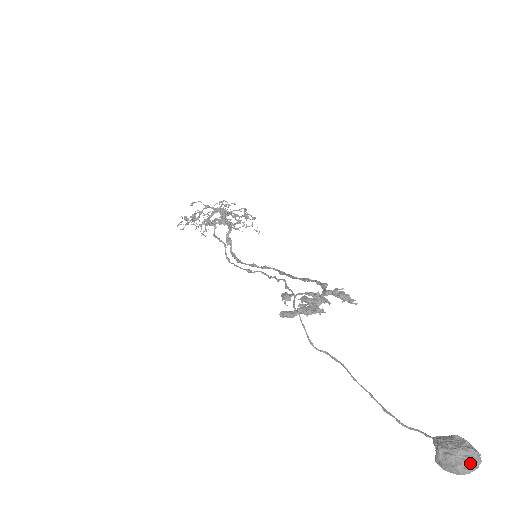
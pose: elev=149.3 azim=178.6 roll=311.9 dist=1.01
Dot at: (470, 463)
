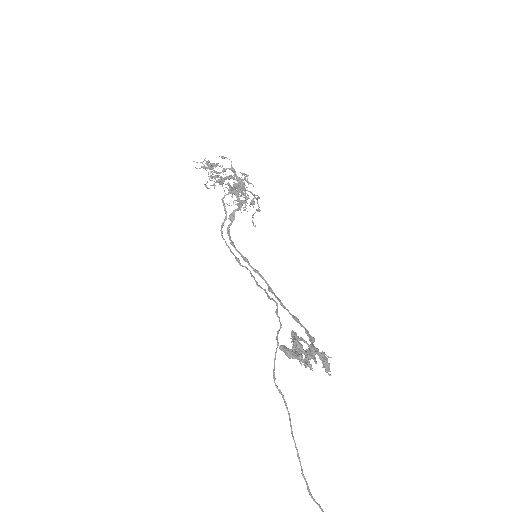
Dot at: out of frame
